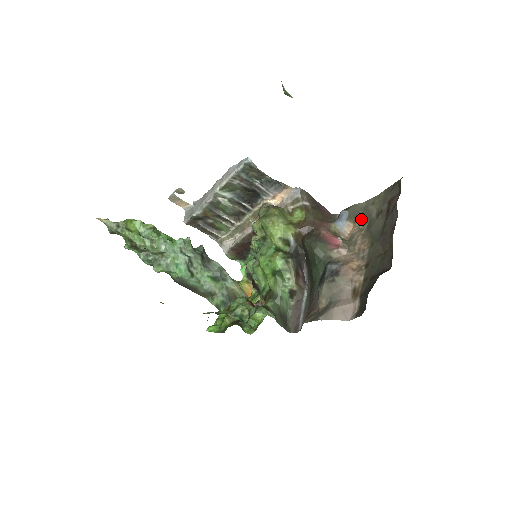
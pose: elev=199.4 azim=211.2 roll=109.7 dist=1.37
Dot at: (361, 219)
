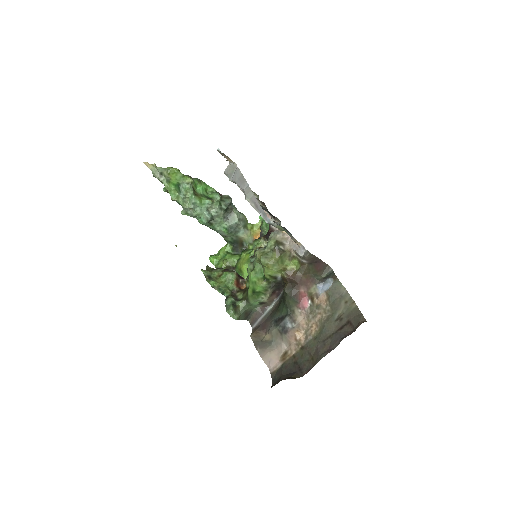
Dot at: (332, 303)
